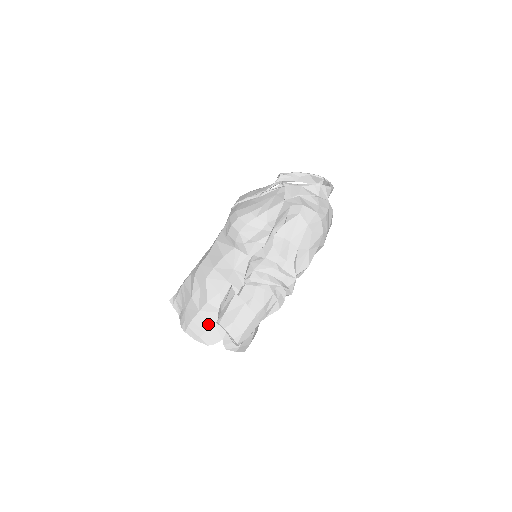
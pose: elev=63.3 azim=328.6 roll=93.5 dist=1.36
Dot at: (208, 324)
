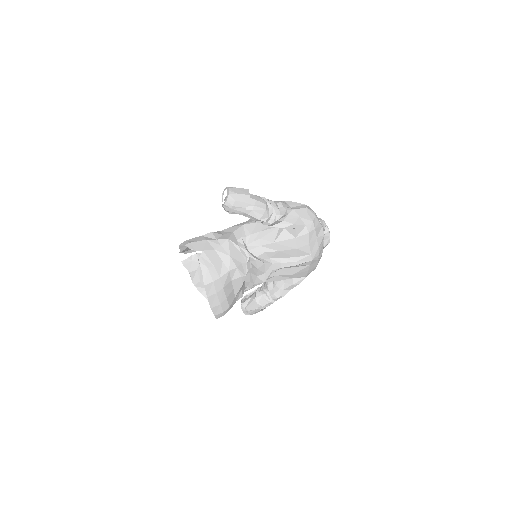
Dot at: (202, 240)
